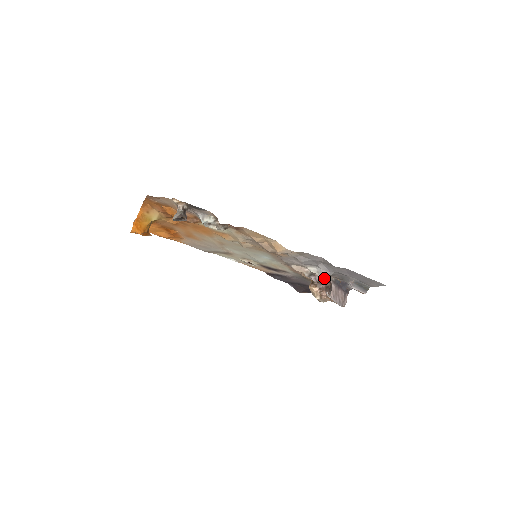
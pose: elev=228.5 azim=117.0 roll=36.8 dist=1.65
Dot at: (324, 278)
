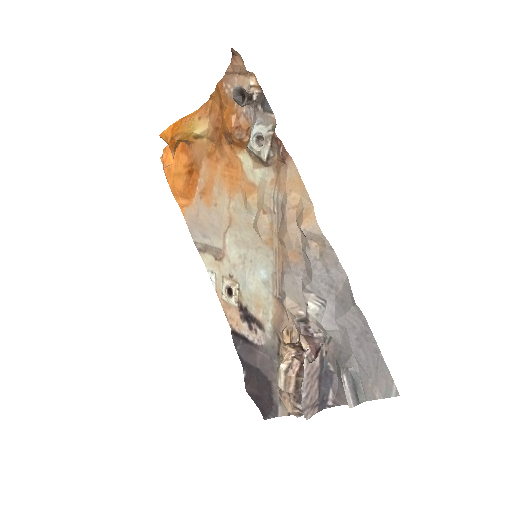
Dot at: (315, 339)
